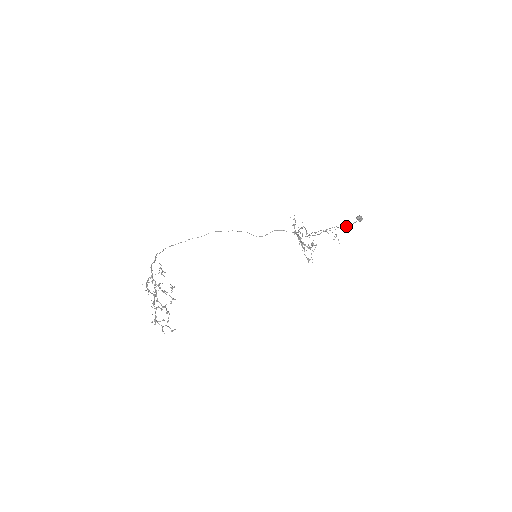
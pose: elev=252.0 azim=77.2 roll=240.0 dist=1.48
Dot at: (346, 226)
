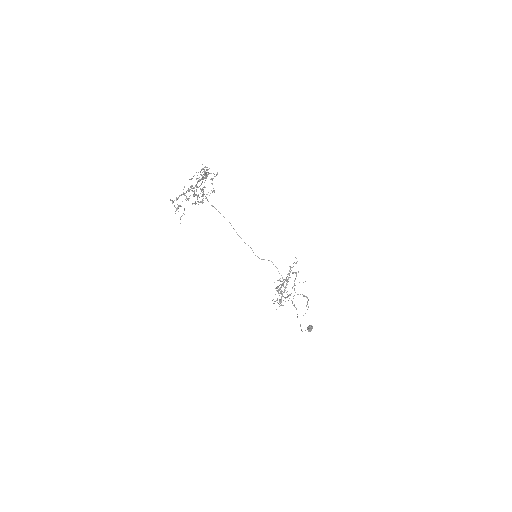
Dot at: occluded
